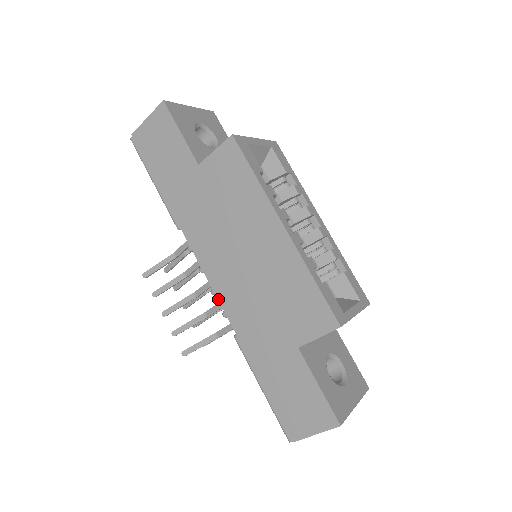
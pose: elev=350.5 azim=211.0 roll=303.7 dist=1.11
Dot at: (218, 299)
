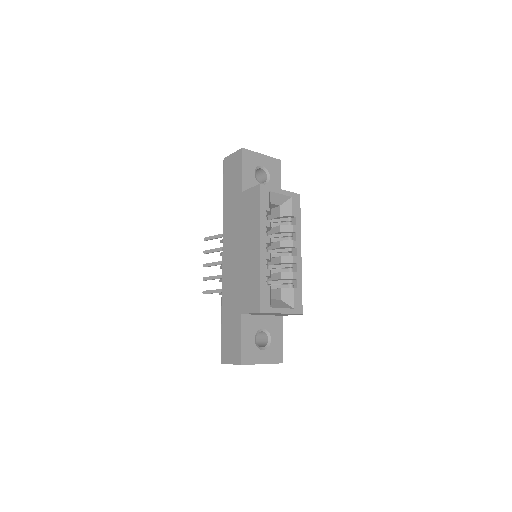
Dot at: (222, 269)
